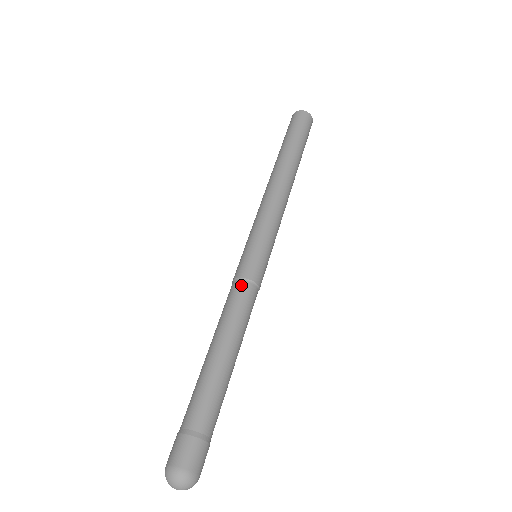
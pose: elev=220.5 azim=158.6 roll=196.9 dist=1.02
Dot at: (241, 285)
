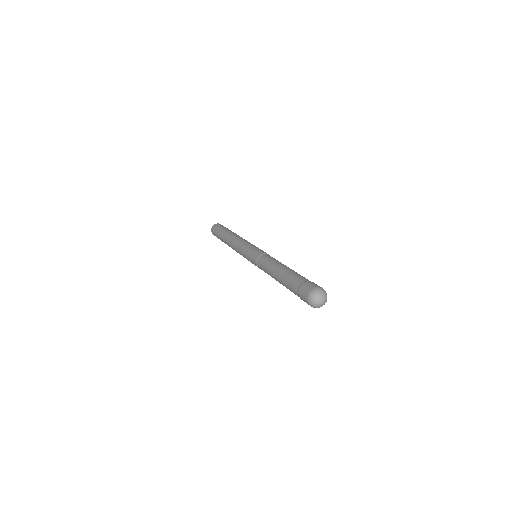
Dot at: (260, 258)
